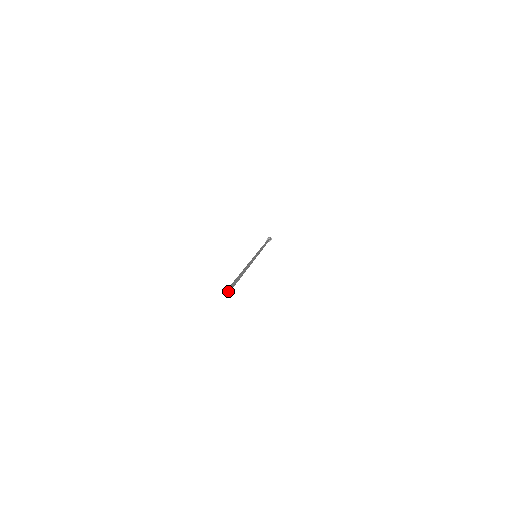
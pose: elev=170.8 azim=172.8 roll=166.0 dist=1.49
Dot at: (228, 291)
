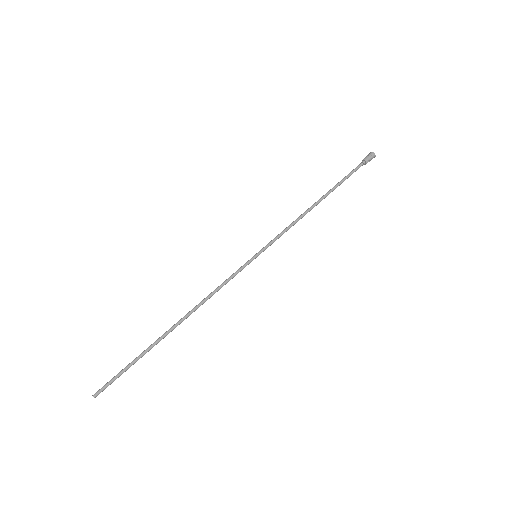
Dot at: (99, 393)
